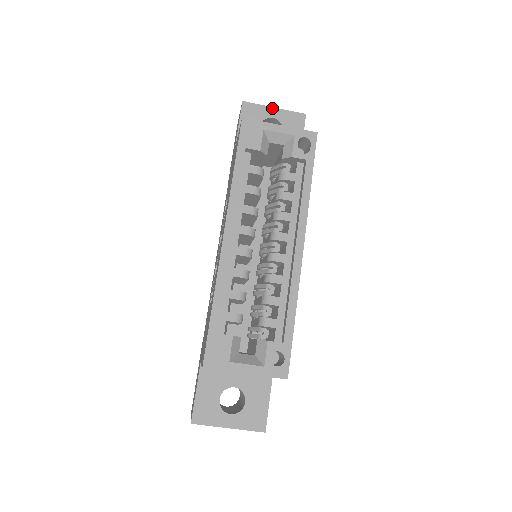
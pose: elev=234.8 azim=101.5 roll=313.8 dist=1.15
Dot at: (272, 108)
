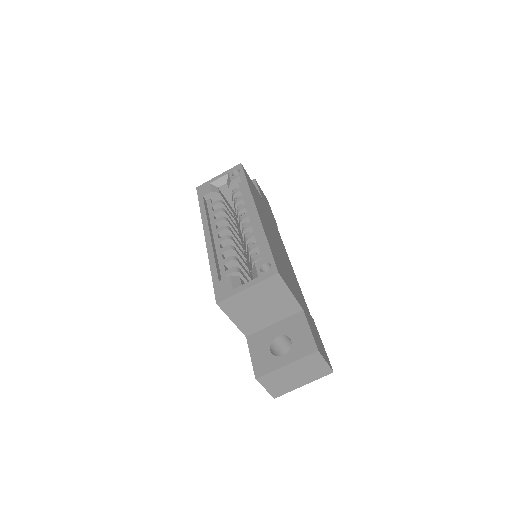
Dot at: occluded
